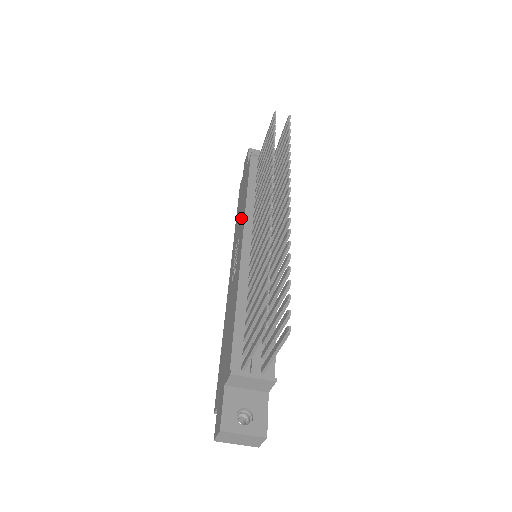
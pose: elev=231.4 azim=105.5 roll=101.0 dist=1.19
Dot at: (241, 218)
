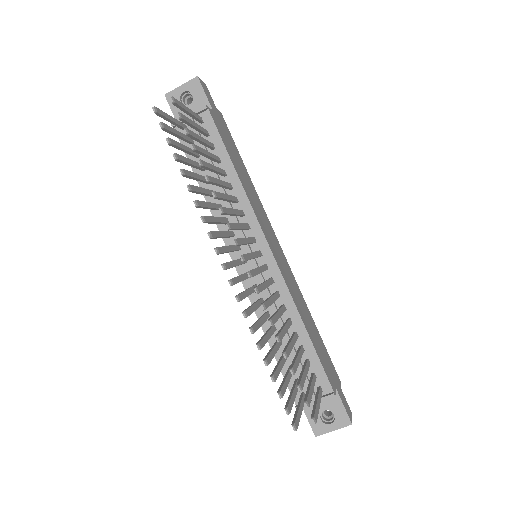
Dot at: occluded
